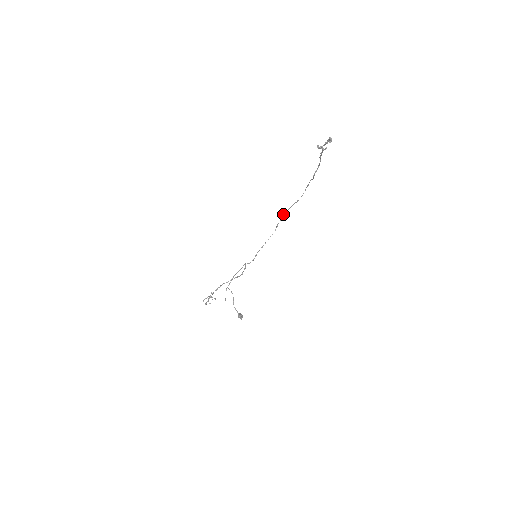
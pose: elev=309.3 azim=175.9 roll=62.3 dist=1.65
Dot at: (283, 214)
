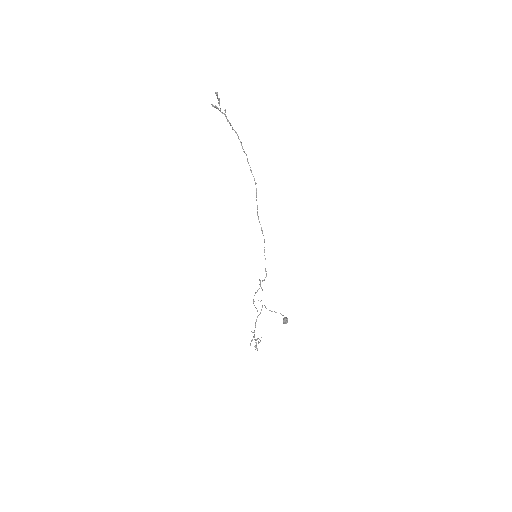
Dot at: (258, 216)
